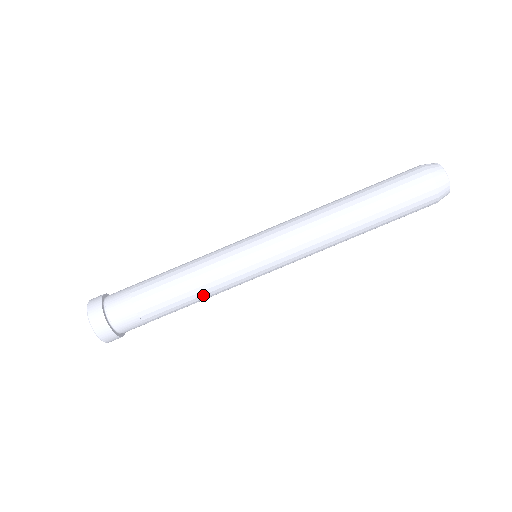
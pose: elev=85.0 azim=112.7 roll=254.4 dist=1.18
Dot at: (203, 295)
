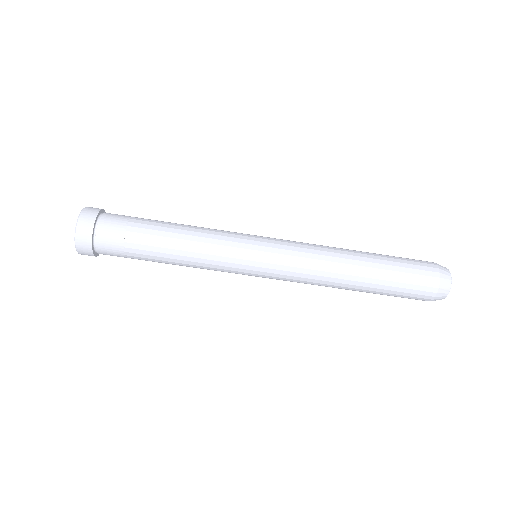
Dot at: (192, 266)
